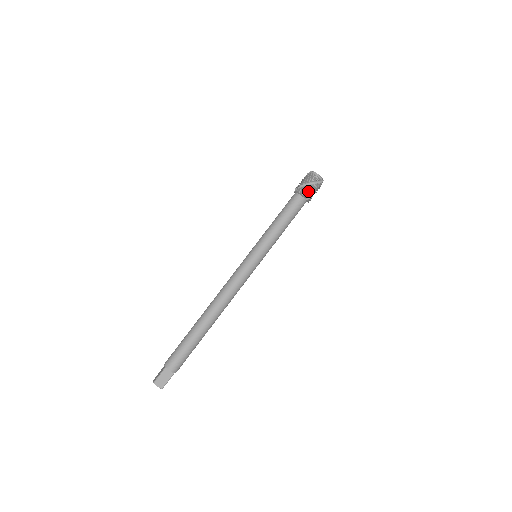
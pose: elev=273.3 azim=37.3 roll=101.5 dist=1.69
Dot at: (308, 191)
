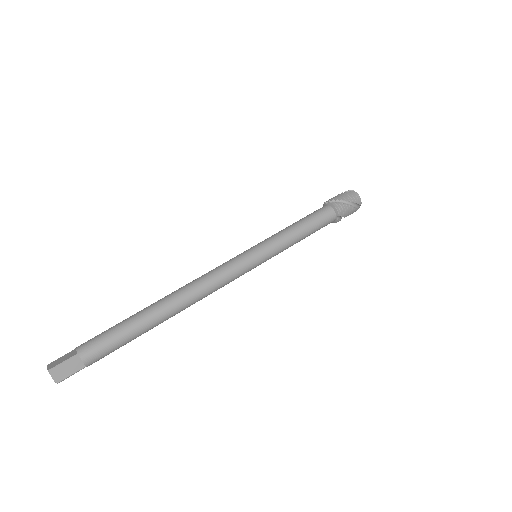
Dot at: (344, 210)
